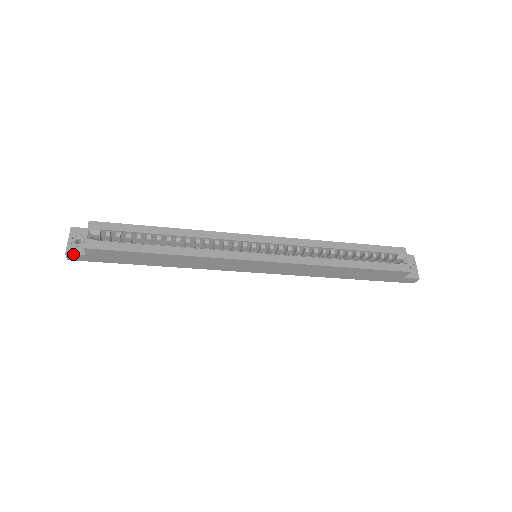
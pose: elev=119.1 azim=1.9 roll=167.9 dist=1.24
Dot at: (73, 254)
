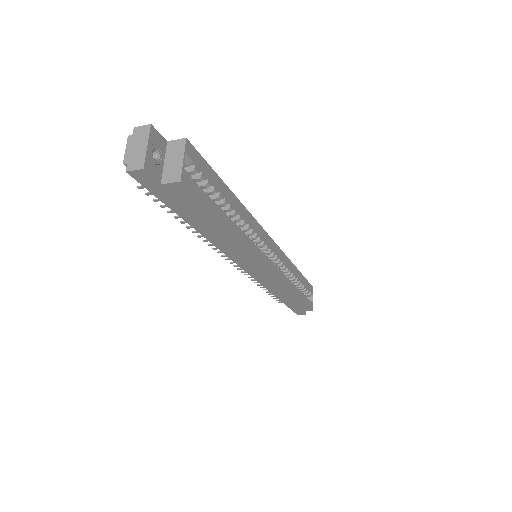
Dot at: (151, 174)
